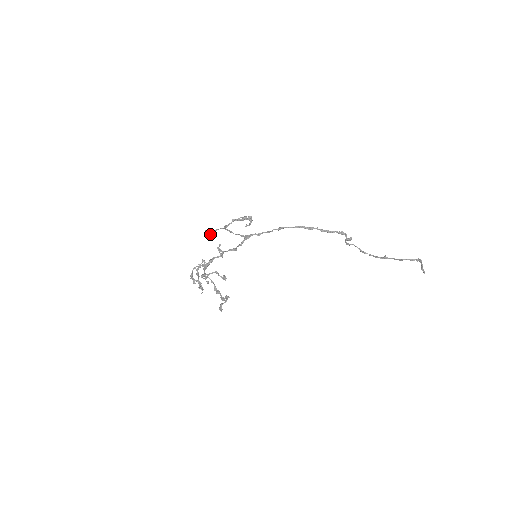
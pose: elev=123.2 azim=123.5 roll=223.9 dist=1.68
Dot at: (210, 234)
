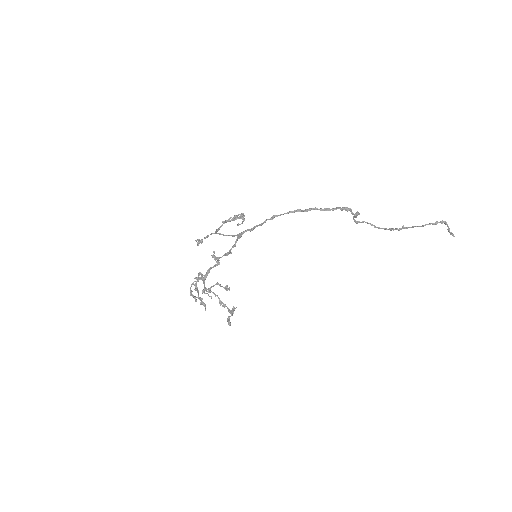
Dot at: occluded
